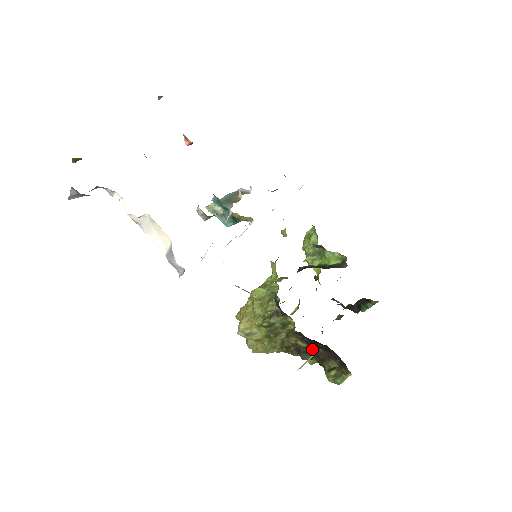
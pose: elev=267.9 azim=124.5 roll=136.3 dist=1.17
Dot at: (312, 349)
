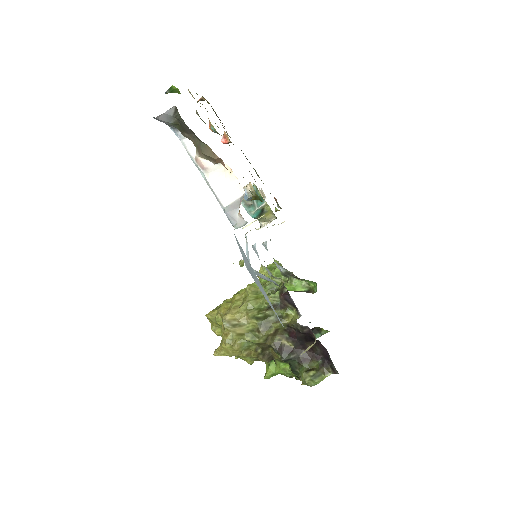
Dot at: (295, 349)
